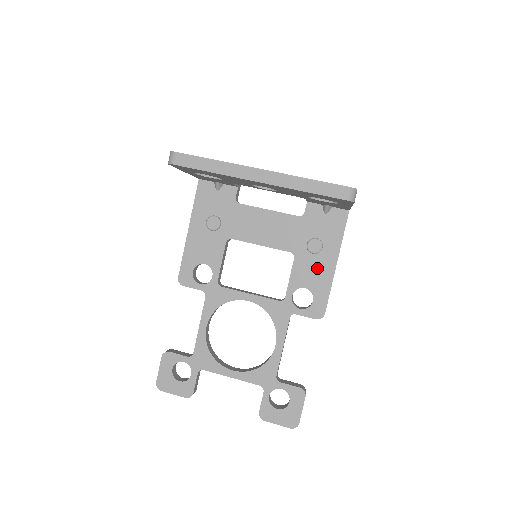
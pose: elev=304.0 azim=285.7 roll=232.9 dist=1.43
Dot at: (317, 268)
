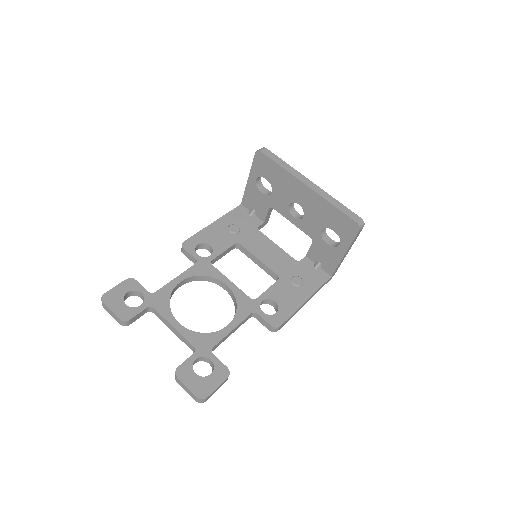
Dot at: (291, 295)
